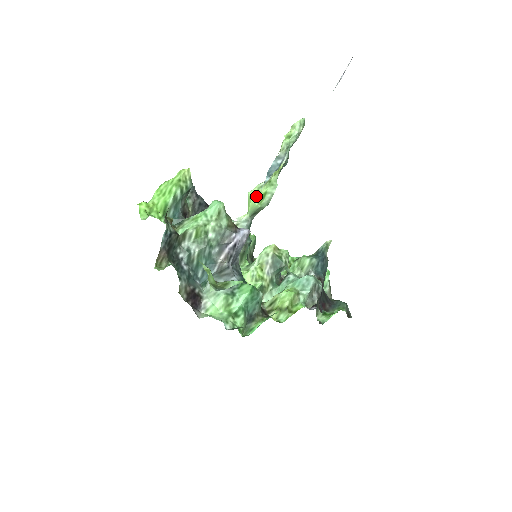
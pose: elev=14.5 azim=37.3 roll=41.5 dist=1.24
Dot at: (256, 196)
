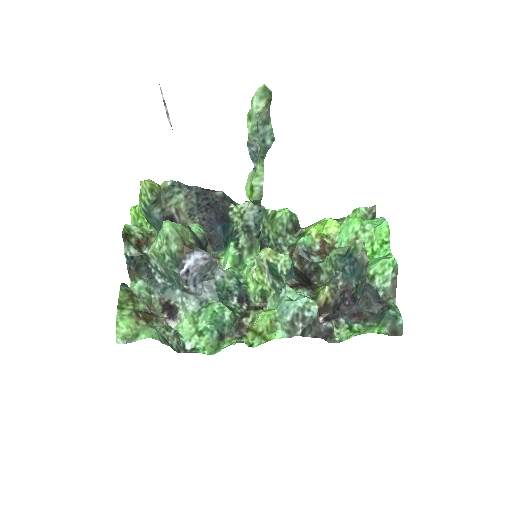
Dot at: (247, 186)
